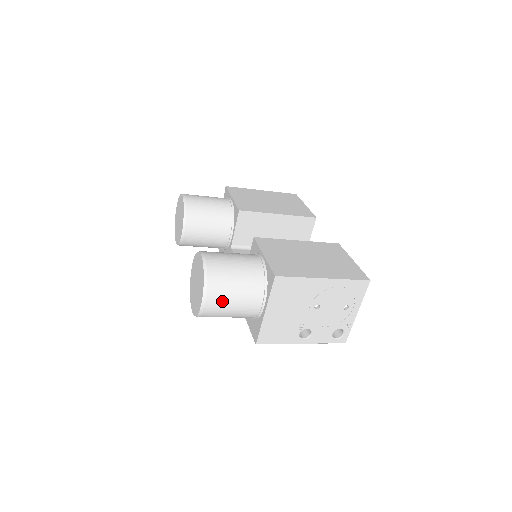
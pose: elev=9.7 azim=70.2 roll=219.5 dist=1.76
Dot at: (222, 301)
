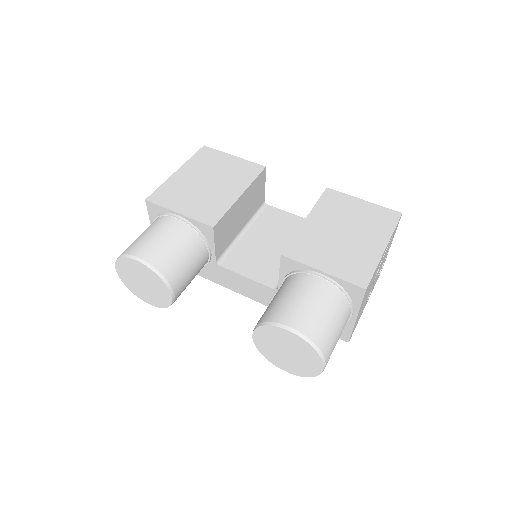
Dot at: (333, 349)
